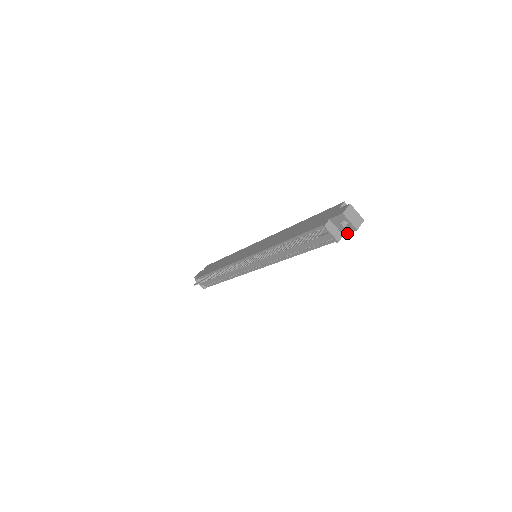
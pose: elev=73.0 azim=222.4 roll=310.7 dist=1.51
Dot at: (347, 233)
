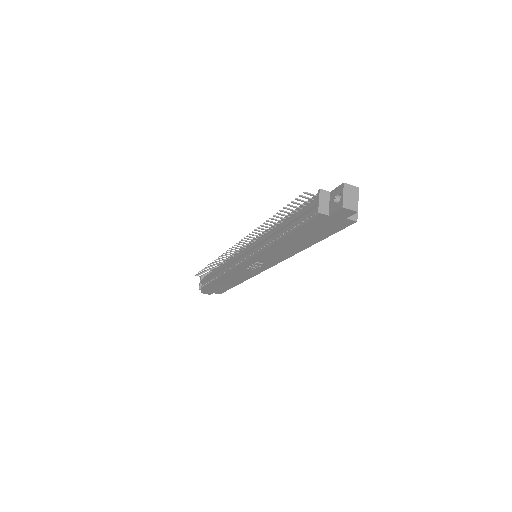
Dot at: (333, 212)
